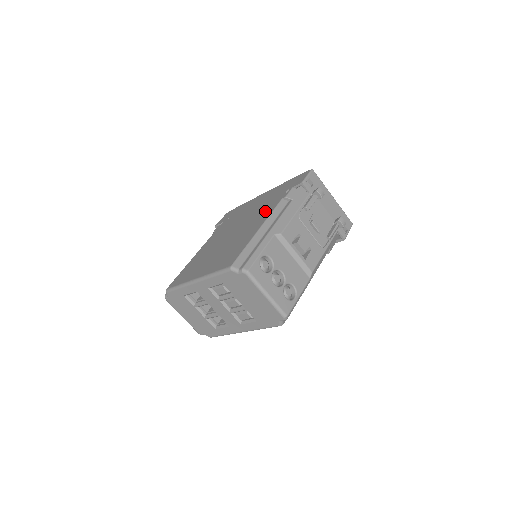
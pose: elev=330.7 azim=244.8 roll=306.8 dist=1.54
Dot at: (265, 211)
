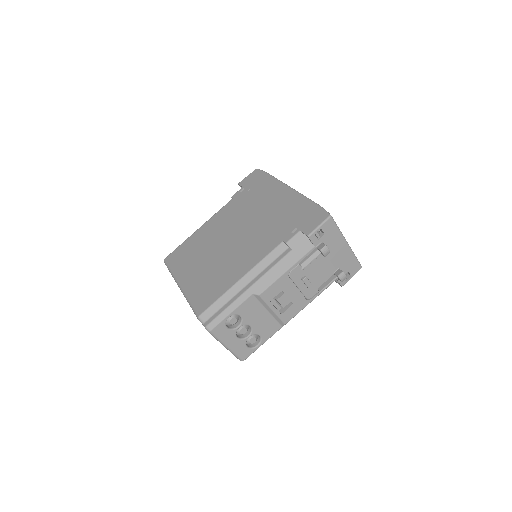
Dot at: (264, 243)
